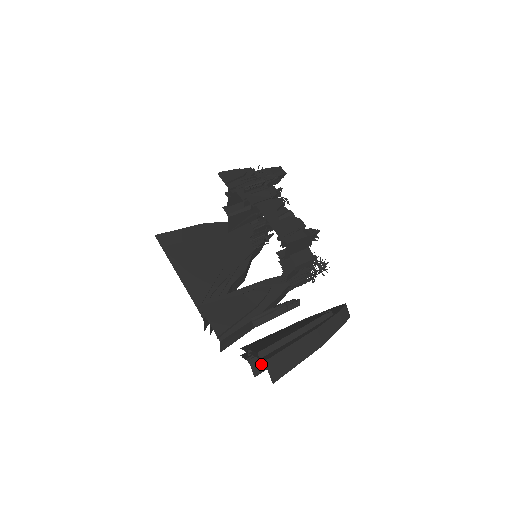
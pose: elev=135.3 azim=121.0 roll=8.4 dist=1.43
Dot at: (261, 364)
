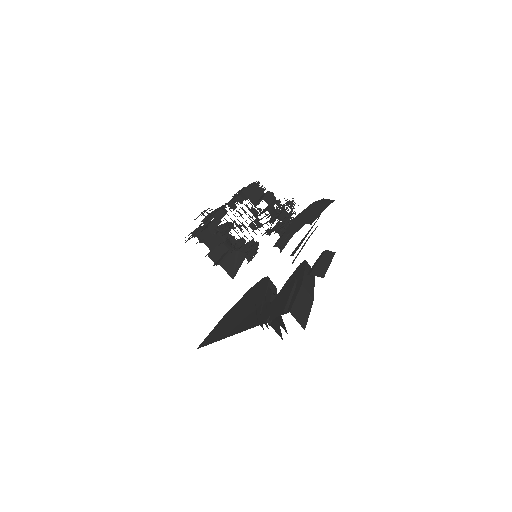
Dot at: (319, 270)
